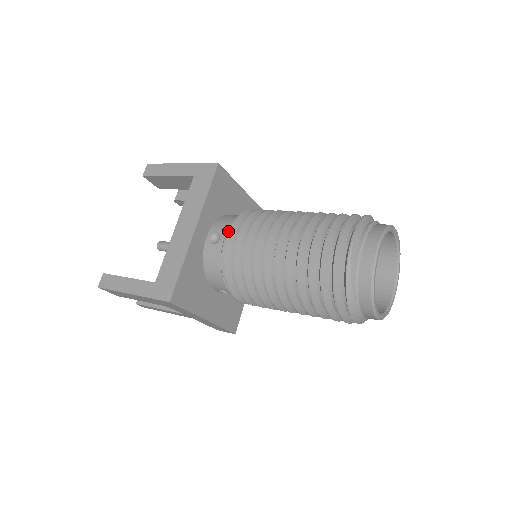
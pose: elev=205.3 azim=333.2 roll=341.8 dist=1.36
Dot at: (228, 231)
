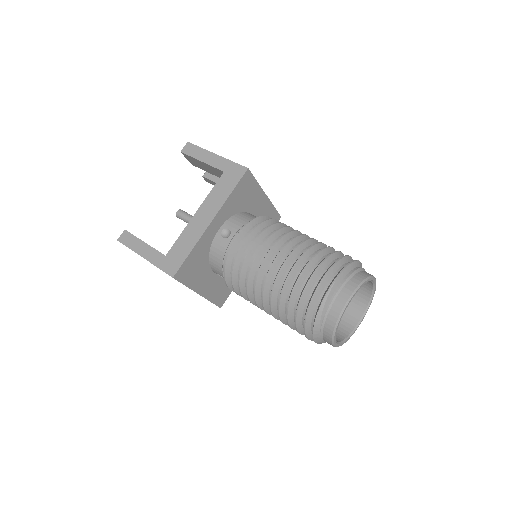
Dot at: (238, 233)
